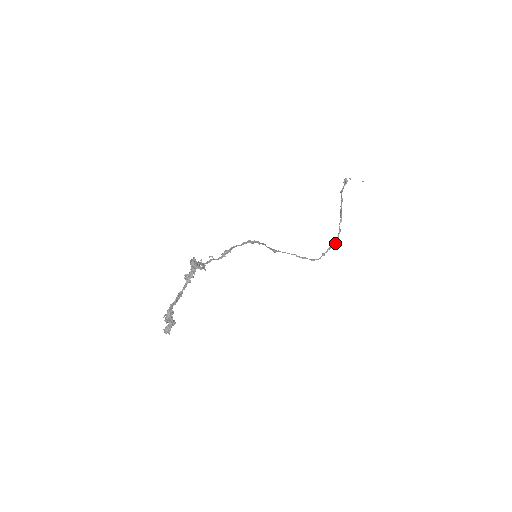
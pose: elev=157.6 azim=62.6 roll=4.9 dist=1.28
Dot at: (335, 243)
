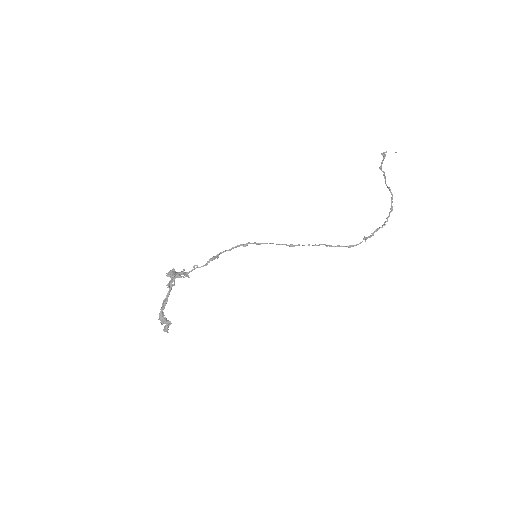
Dot at: (384, 223)
